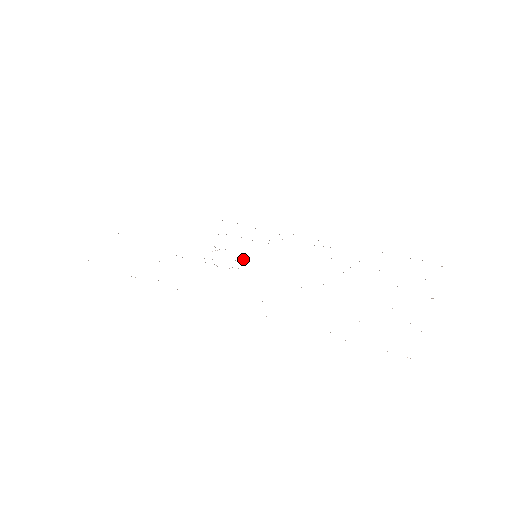
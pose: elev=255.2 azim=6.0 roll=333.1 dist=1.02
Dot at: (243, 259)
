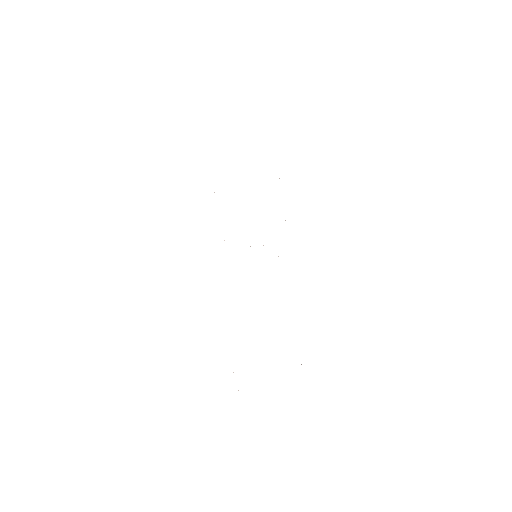
Dot at: occluded
